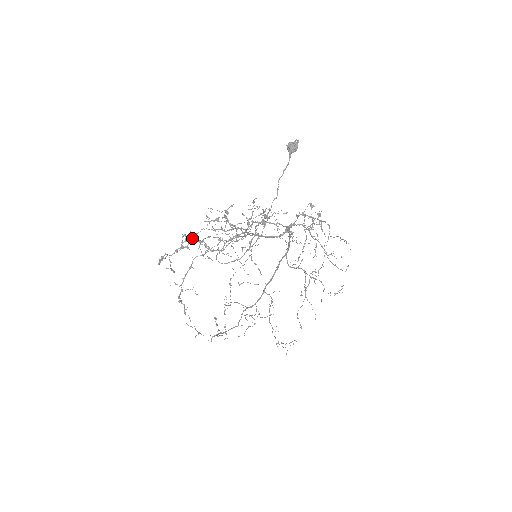
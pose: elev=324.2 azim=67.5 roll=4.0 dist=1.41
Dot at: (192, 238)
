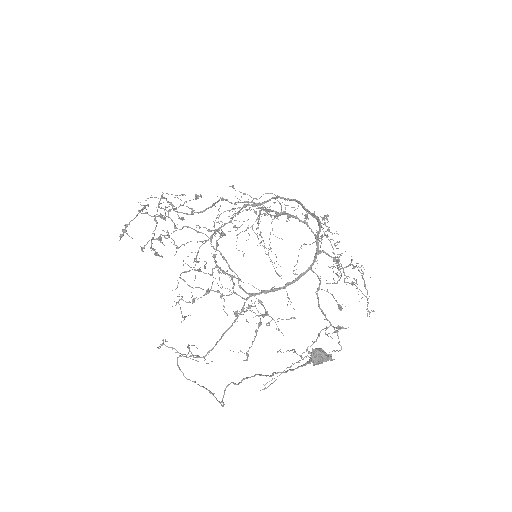
Dot at: (168, 233)
